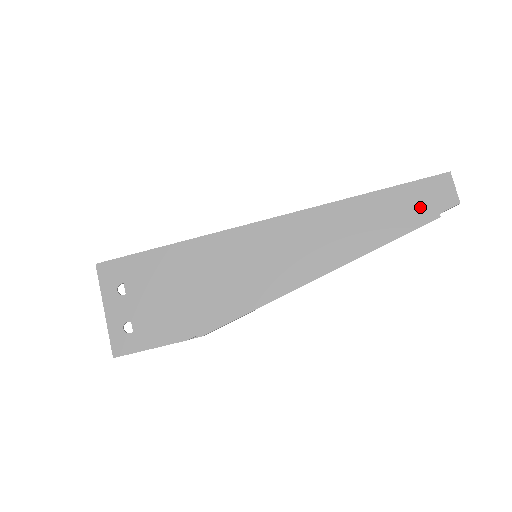
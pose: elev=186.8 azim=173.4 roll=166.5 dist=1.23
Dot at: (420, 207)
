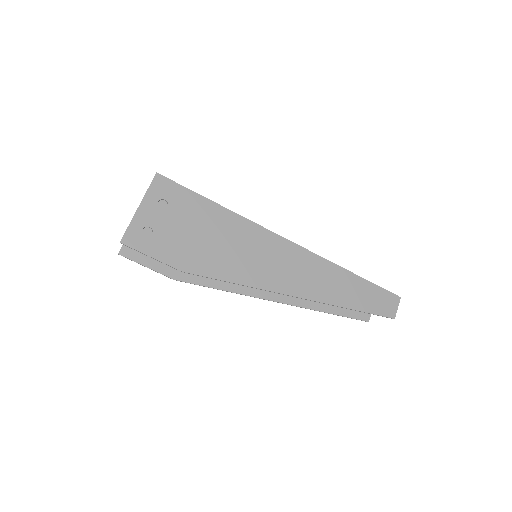
Dot at: (374, 304)
